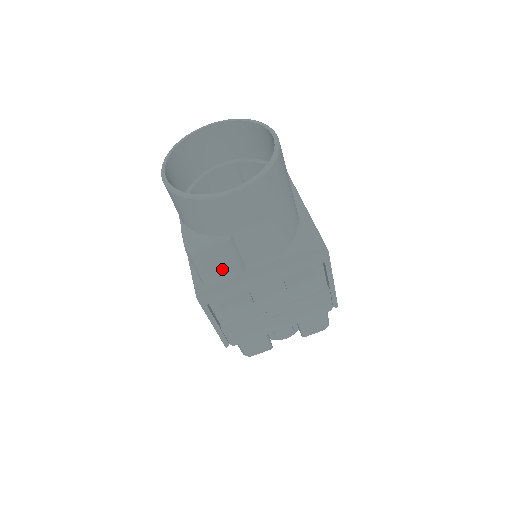
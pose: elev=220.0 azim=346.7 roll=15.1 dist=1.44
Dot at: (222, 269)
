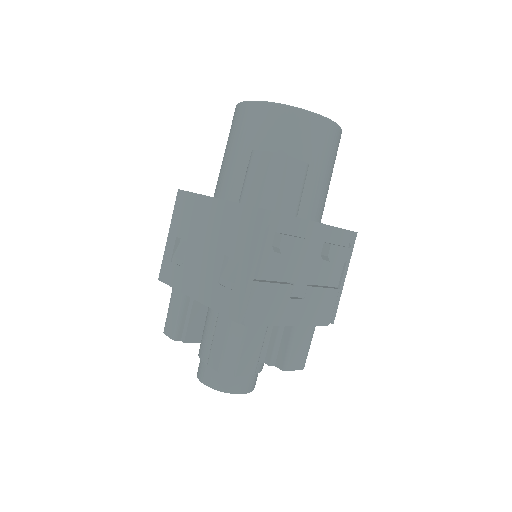
Dot at: (290, 195)
